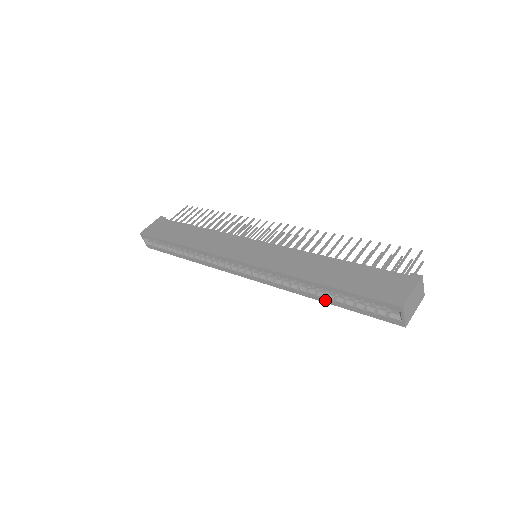
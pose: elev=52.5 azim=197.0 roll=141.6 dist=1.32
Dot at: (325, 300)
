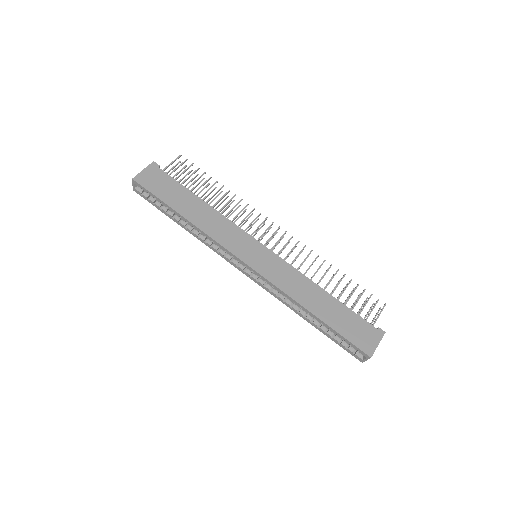
Dot at: (310, 322)
